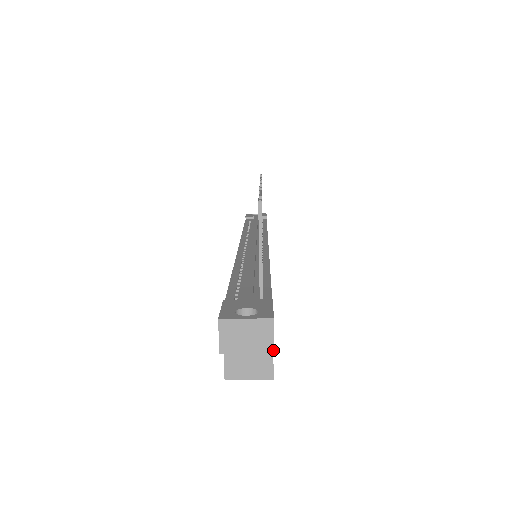
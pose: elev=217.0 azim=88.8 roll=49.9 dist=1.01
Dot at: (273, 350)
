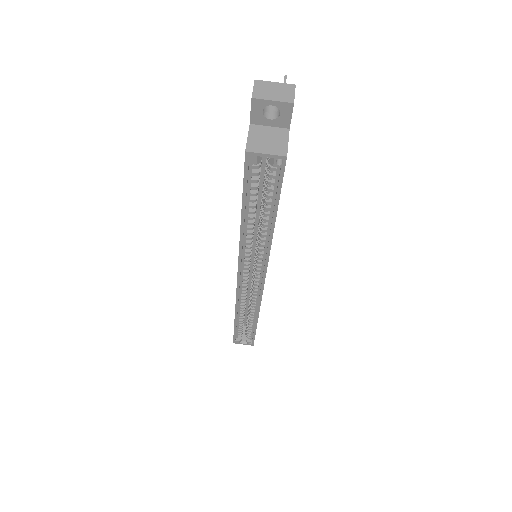
Dot at: (293, 101)
